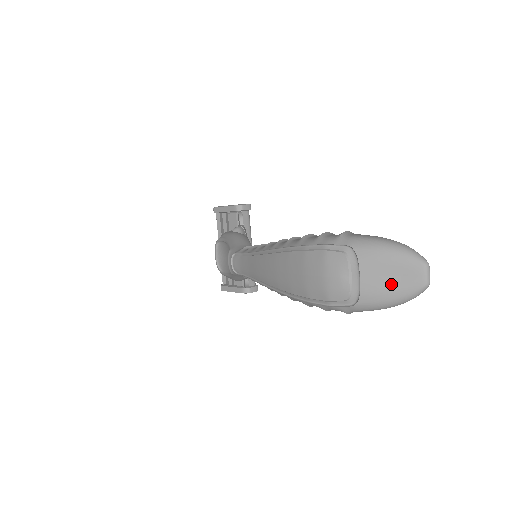
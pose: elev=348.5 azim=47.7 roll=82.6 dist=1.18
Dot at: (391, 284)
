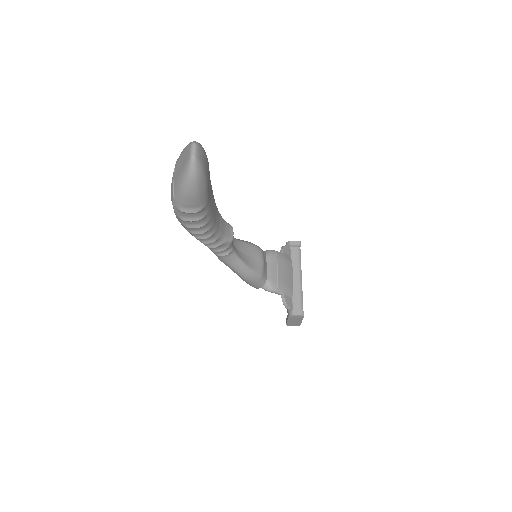
Dot at: (181, 168)
